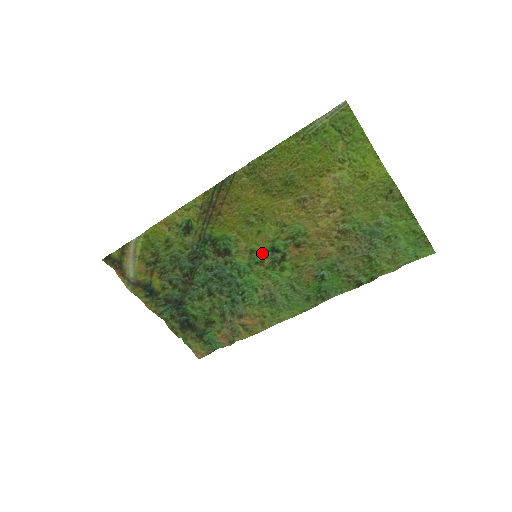
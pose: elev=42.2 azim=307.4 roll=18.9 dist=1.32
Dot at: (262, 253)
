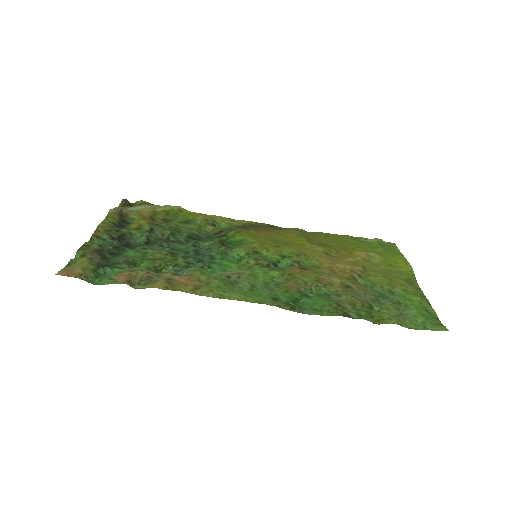
Dot at: (264, 258)
